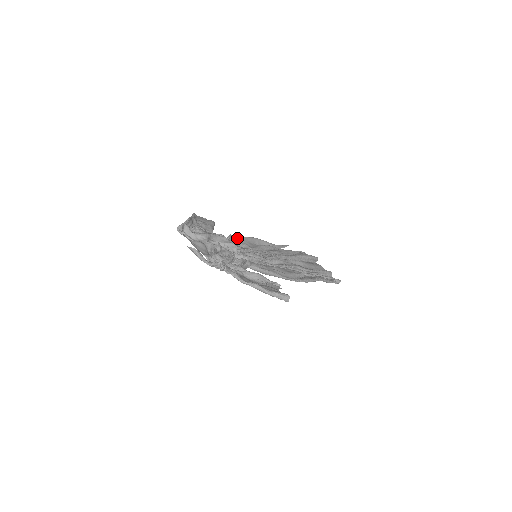
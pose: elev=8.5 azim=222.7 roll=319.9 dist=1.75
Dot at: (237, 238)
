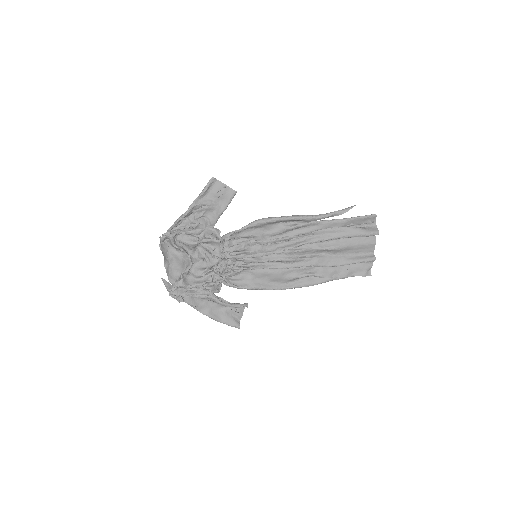
Dot at: (248, 228)
